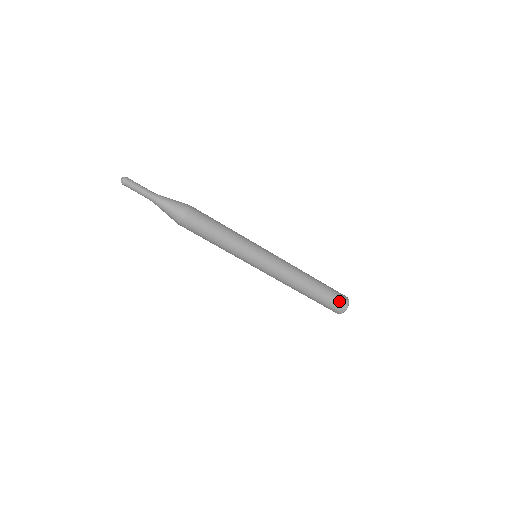
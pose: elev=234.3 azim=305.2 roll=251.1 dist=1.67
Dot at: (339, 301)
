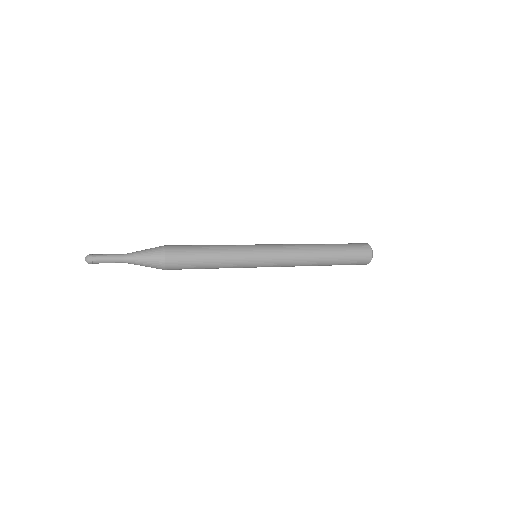
Dot at: (359, 262)
